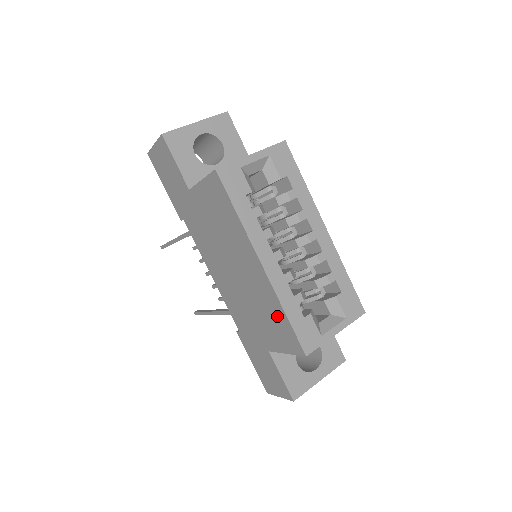
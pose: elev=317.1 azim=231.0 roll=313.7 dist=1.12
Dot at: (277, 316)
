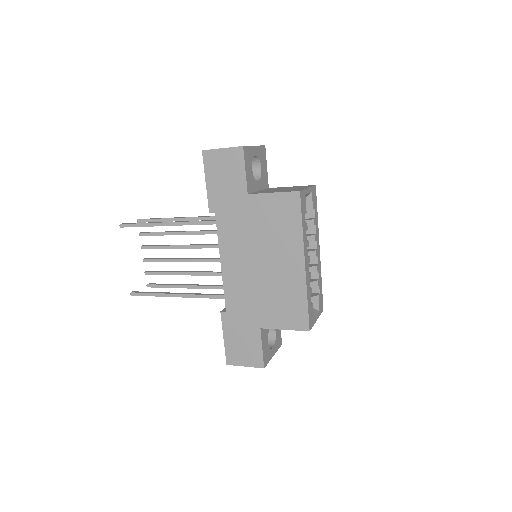
Dot at: (295, 301)
